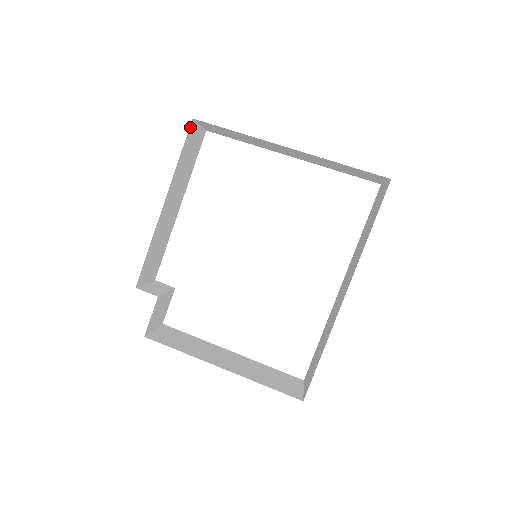
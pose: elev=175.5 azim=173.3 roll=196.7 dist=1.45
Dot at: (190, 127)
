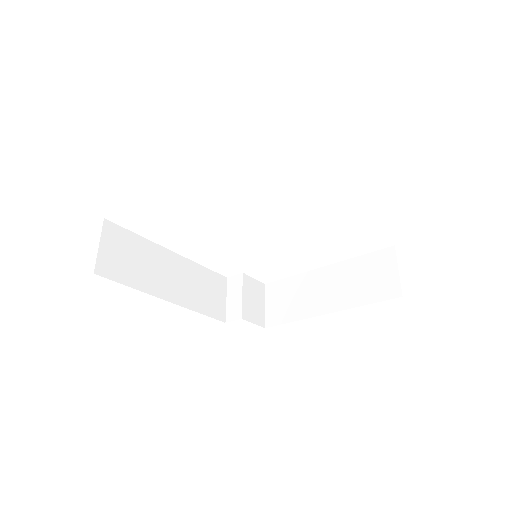
Dot at: (102, 274)
